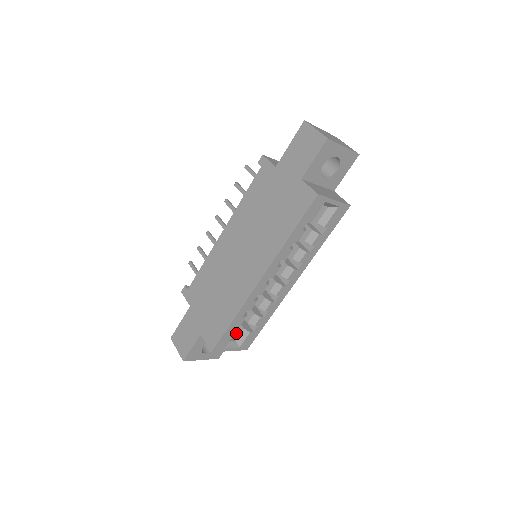
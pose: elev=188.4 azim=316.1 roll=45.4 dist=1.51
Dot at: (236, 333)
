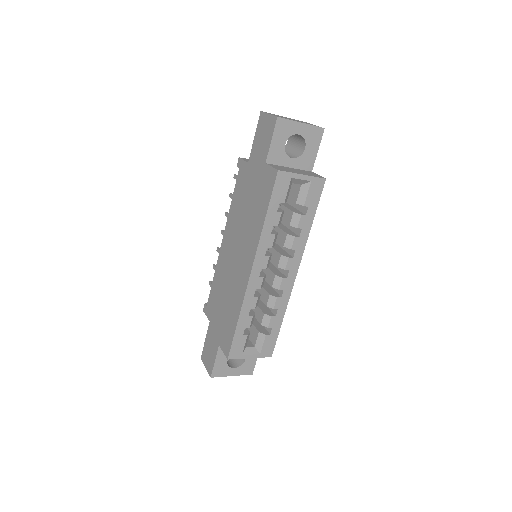
Dot at: (254, 339)
